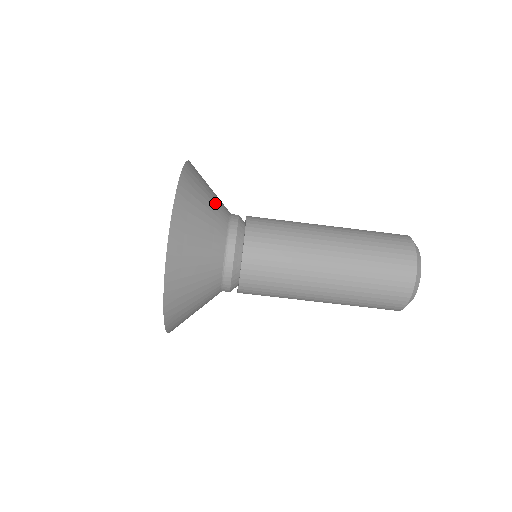
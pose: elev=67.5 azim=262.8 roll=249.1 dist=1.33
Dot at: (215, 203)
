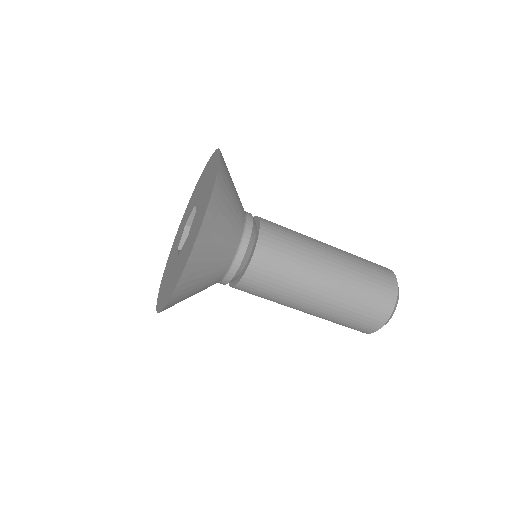
Dot at: (226, 246)
